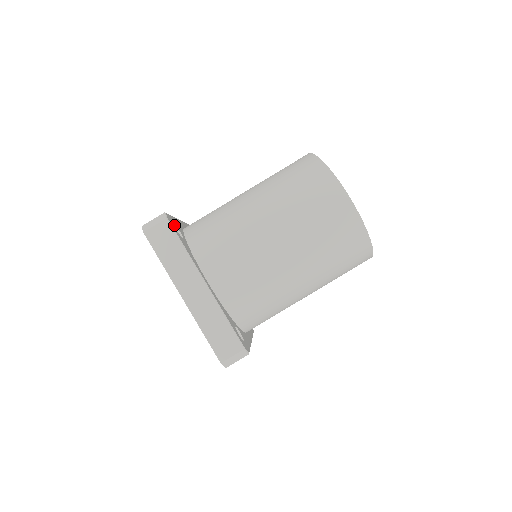
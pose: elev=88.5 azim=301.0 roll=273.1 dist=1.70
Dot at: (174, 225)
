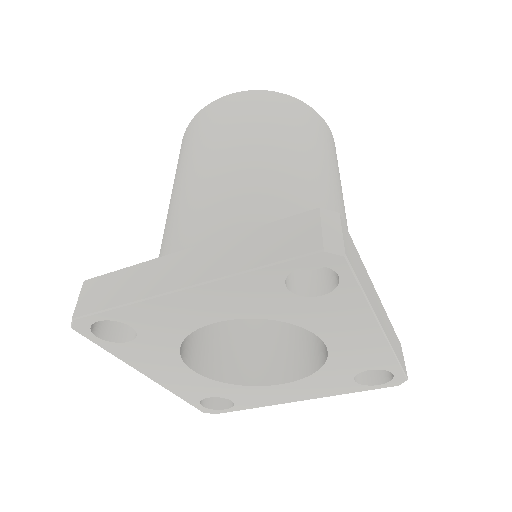
Dot at: occluded
